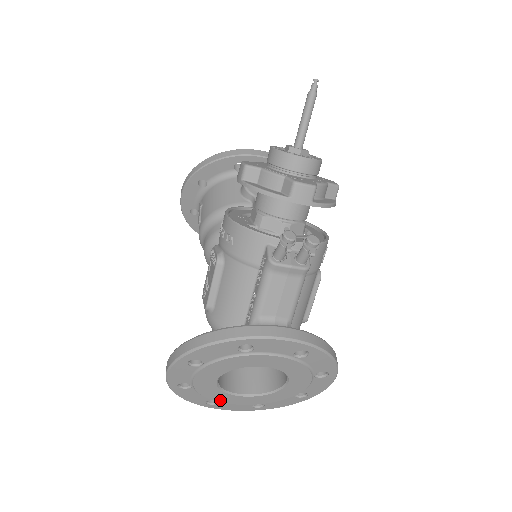
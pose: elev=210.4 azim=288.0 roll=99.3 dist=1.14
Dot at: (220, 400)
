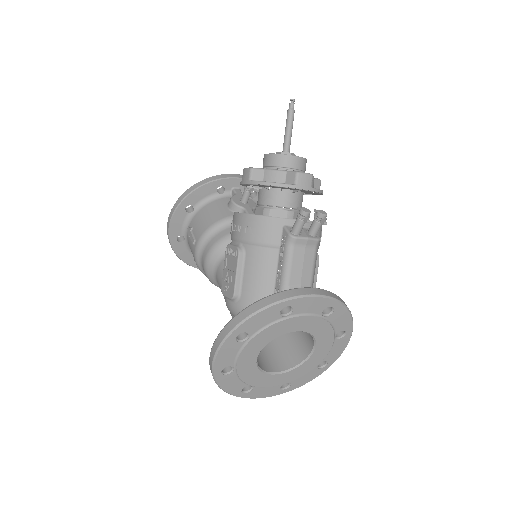
Dot at: (255, 384)
